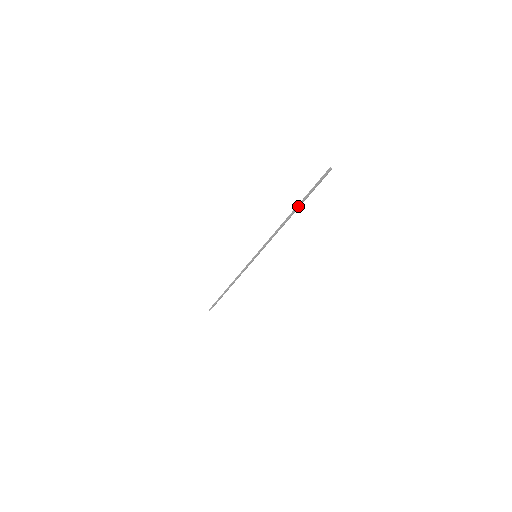
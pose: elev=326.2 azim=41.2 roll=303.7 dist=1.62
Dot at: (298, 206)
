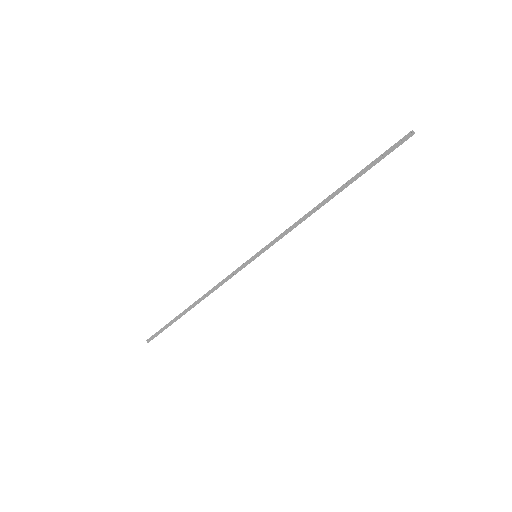
Dot at: occluded
